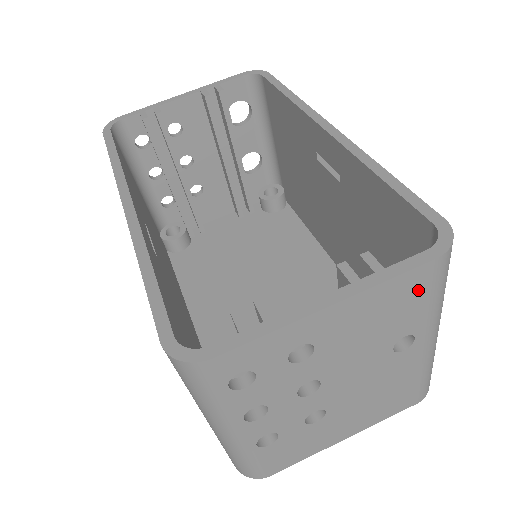
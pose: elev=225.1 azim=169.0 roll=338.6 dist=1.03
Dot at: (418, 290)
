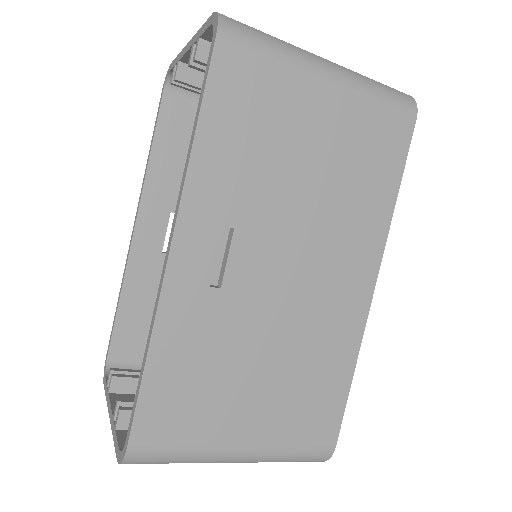
Dot at: occluded
